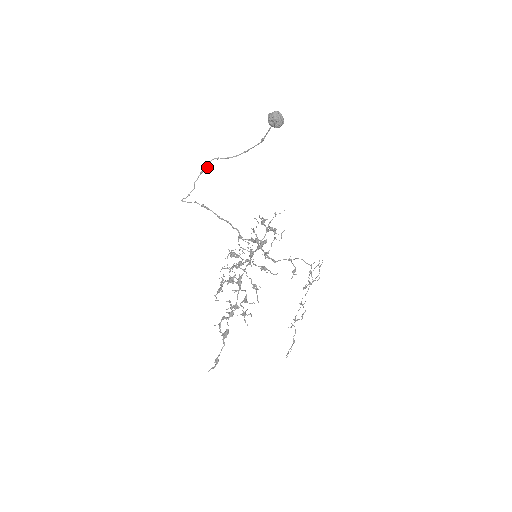
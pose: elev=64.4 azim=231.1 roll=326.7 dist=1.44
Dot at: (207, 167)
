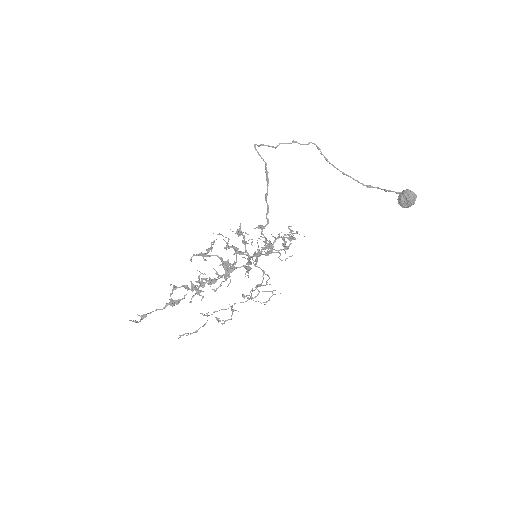
Dot at: occluded
